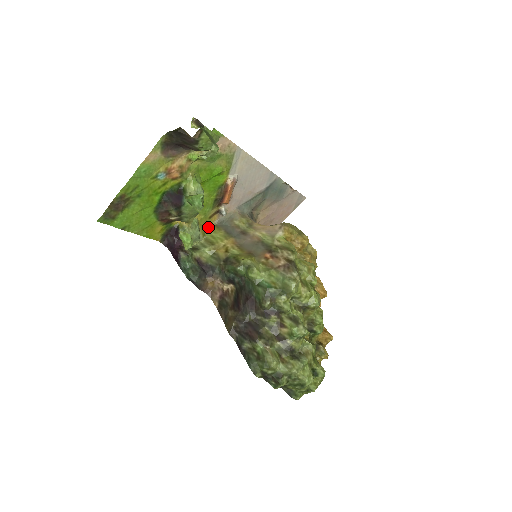
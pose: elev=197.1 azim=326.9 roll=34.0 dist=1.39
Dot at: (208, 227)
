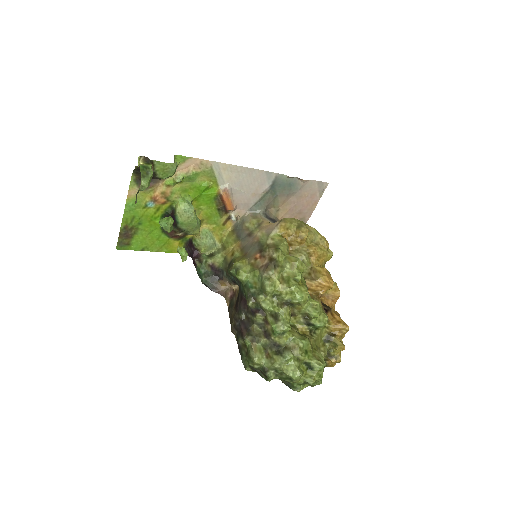
Dot at: (226, 233)
